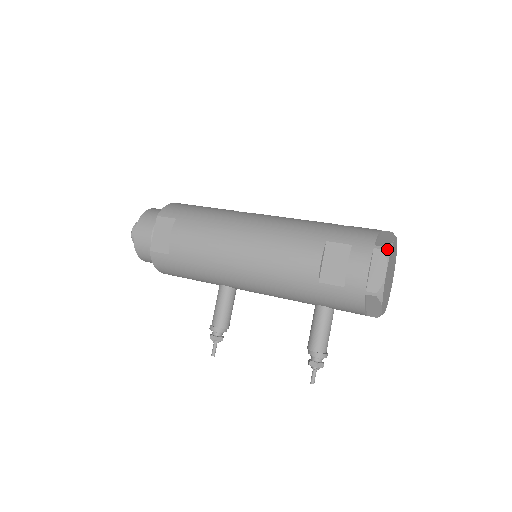
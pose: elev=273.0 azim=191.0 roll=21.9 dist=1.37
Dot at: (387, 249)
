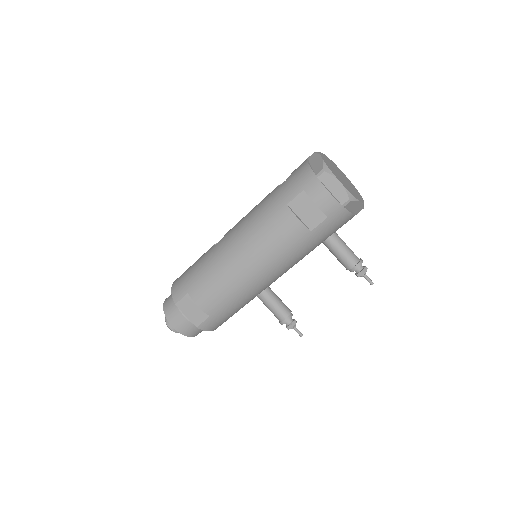
Dot at: (325, 169)
